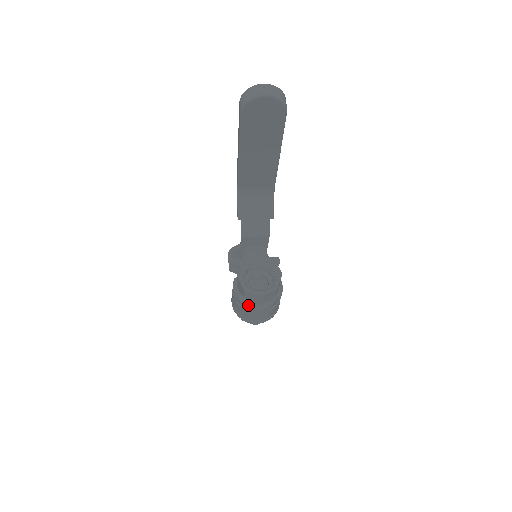
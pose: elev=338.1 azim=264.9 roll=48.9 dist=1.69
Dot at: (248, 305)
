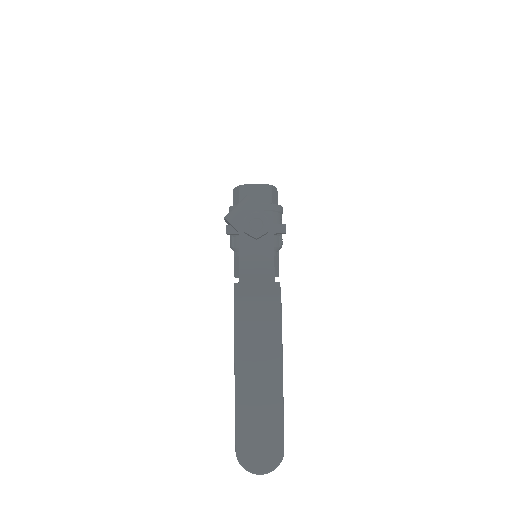
Dot at: occluded
